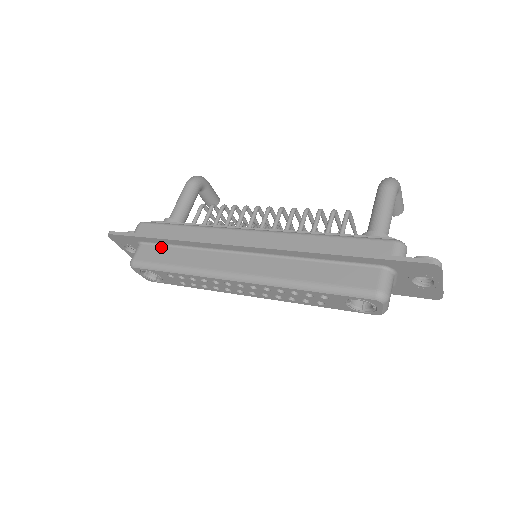
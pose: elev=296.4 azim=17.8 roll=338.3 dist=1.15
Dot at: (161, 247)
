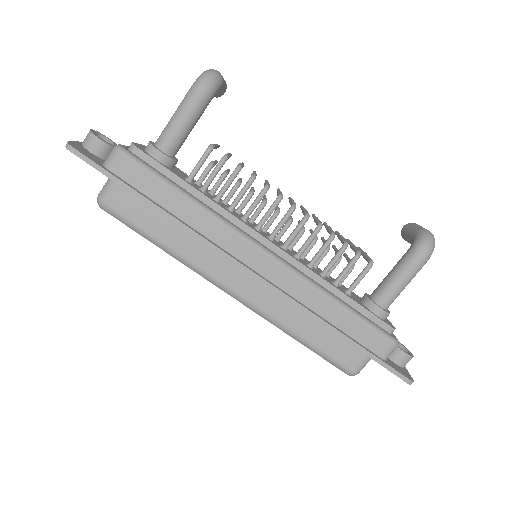
Dot at: (146, 204)
